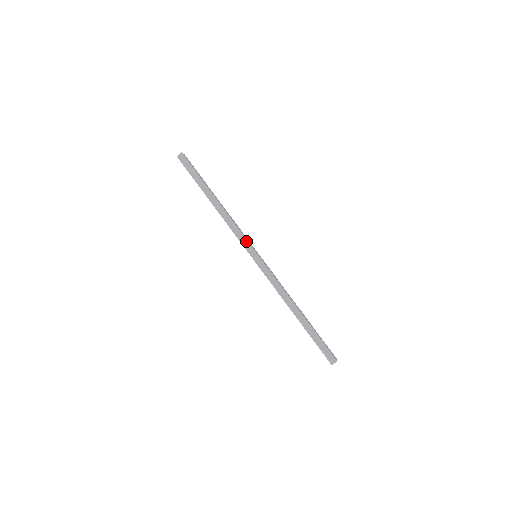
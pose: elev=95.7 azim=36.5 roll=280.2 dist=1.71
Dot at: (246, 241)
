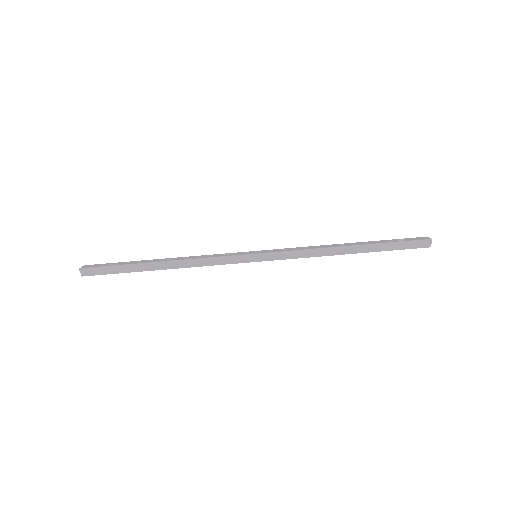
Dot at: (232, 257)
